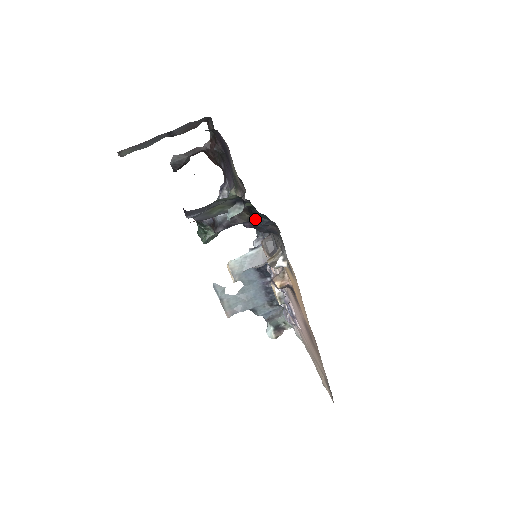
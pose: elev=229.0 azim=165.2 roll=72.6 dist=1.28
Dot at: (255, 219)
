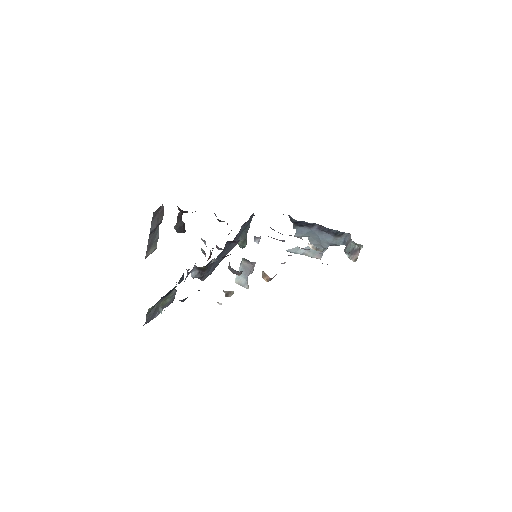
Dot at: occluded
